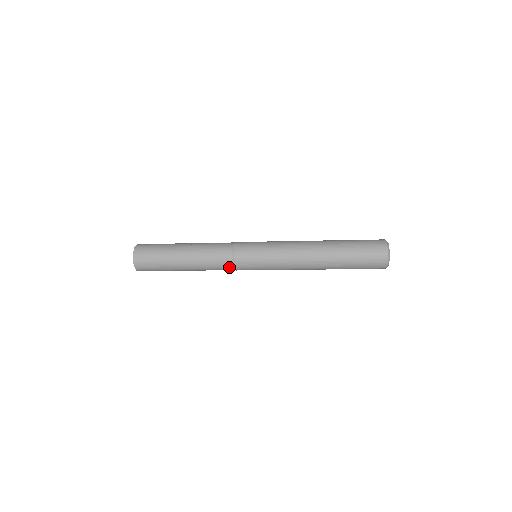
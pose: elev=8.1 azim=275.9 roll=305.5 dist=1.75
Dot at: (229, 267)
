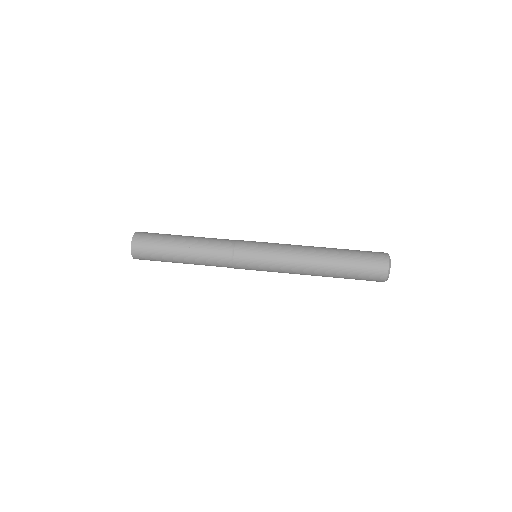
Dot at: (229, 267)
